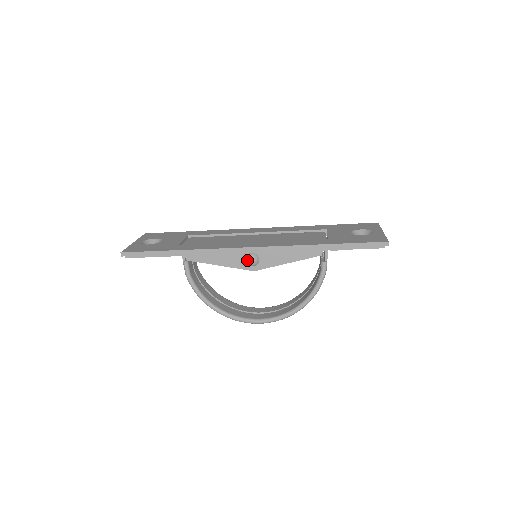
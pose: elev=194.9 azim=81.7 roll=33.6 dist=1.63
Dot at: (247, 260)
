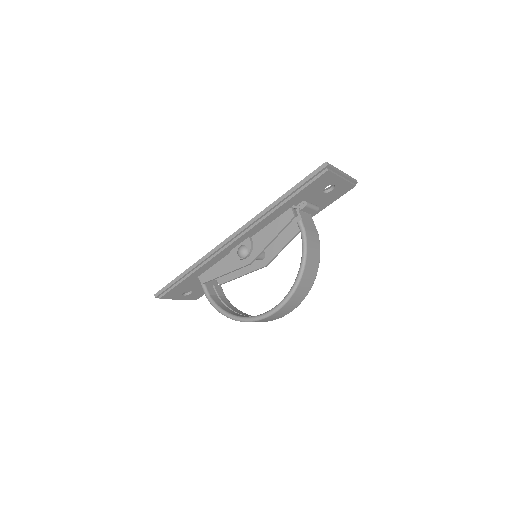
Dot at: (238, 253)
